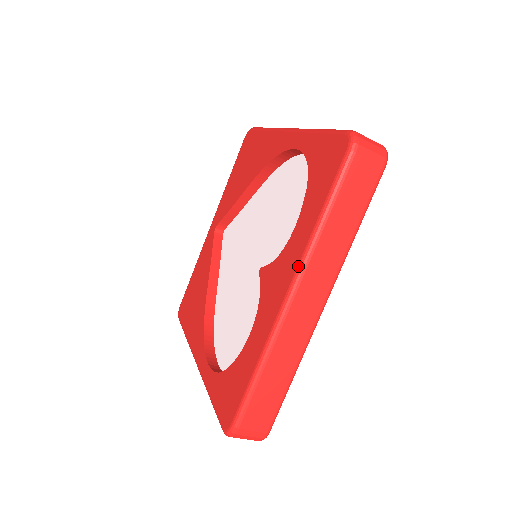
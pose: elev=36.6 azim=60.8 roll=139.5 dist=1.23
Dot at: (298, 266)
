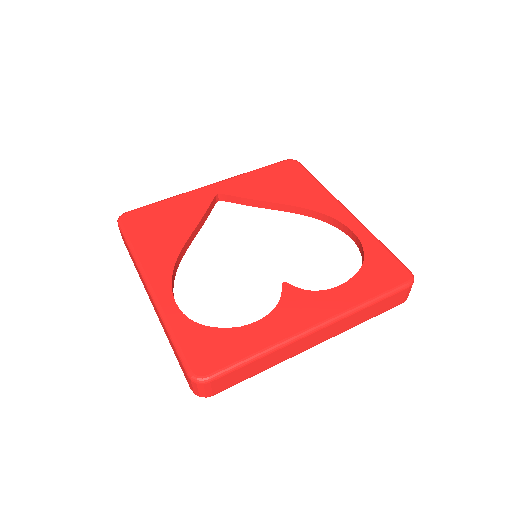
Dot at: (335, 316)
